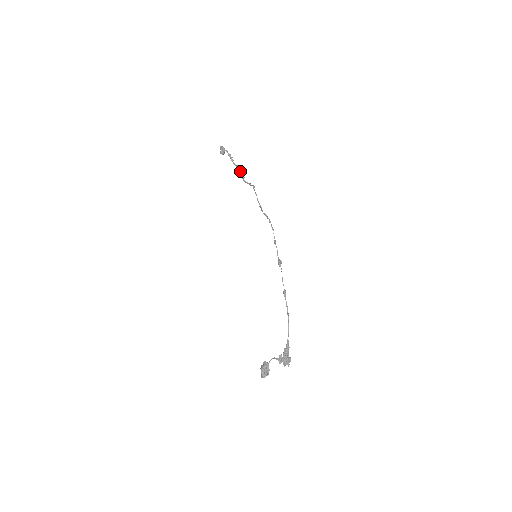
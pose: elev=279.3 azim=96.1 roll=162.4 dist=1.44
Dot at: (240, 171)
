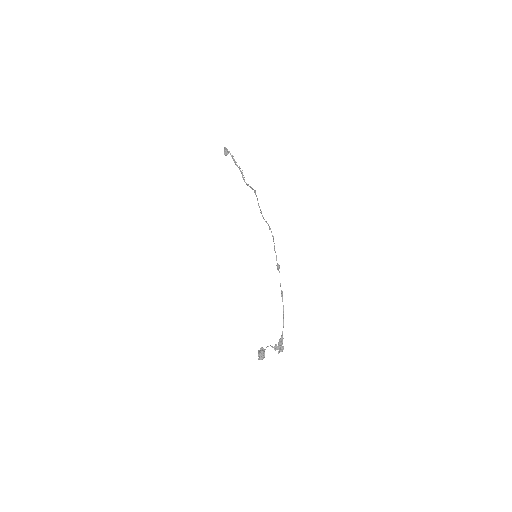
Dot at: (241, 172)
